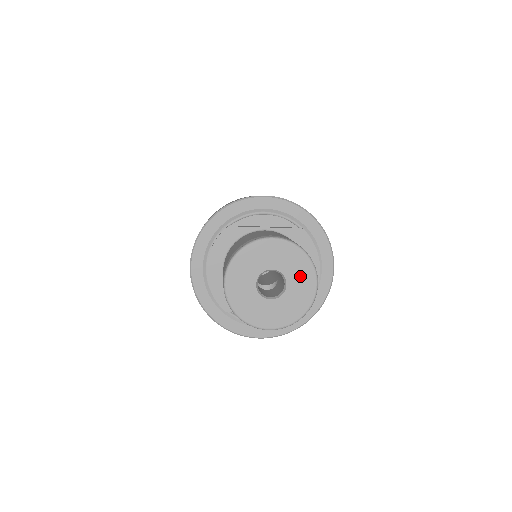
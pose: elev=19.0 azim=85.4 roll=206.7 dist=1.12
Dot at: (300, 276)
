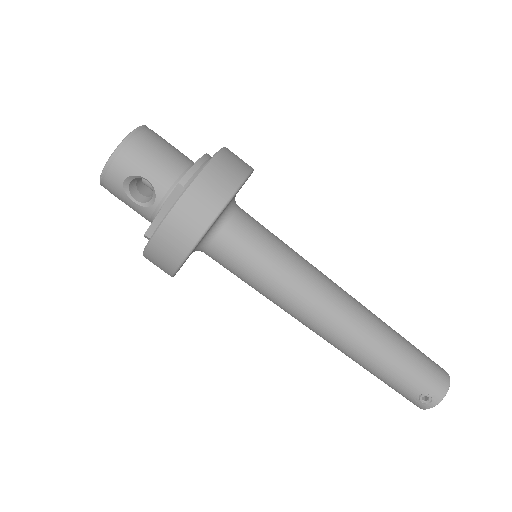
Dot at: occluded
